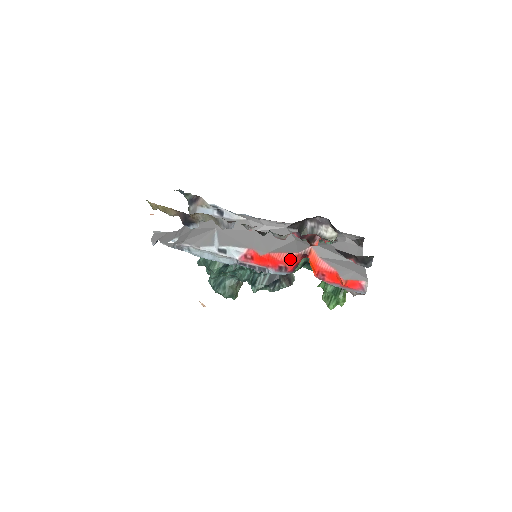
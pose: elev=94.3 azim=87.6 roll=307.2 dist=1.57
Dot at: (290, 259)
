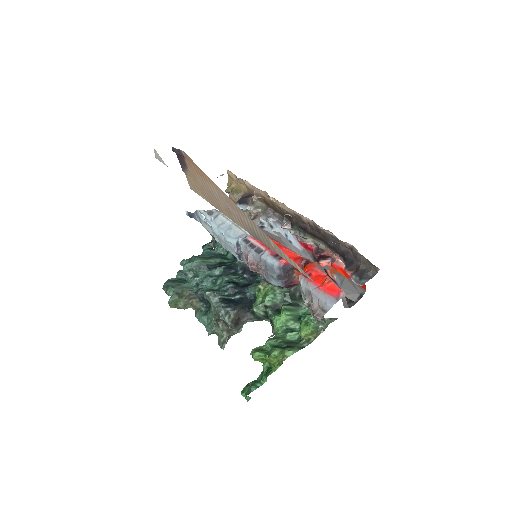
Dot at: (293, 255)
